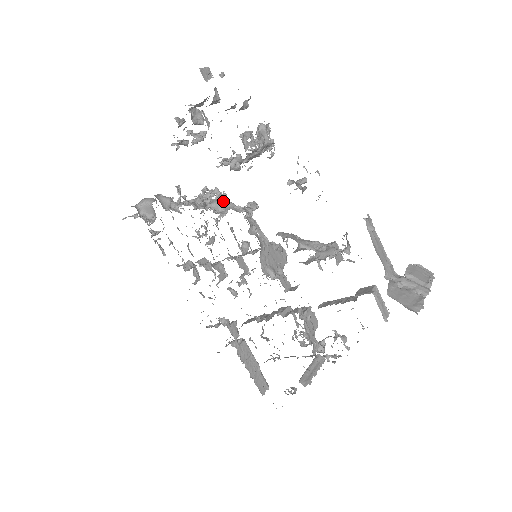
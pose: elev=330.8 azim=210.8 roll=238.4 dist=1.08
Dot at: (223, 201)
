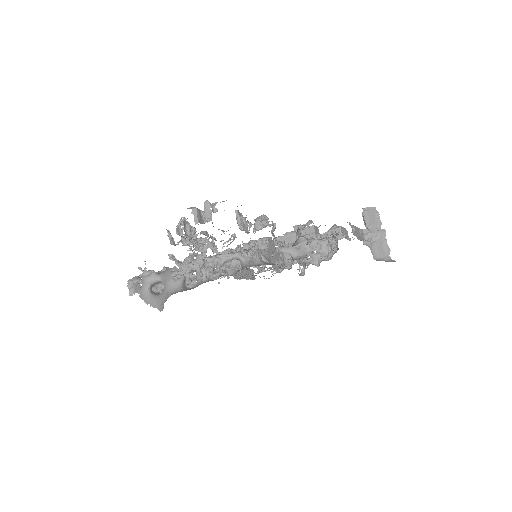
Dot at: (229, 255)
